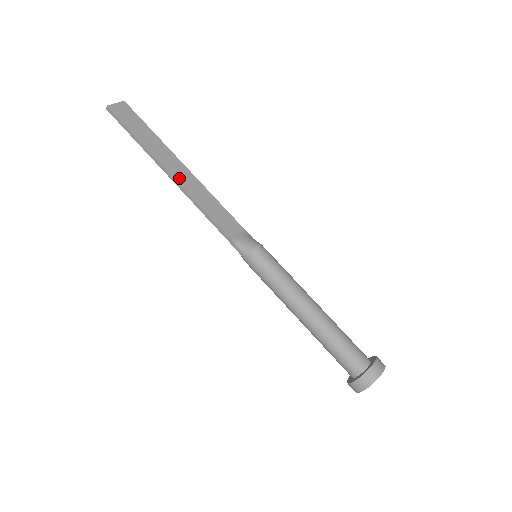
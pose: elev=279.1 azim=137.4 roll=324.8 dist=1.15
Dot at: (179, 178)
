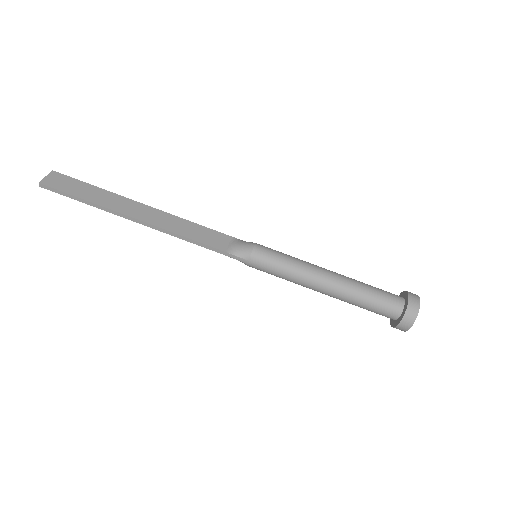
Dot at: (147, 219)
